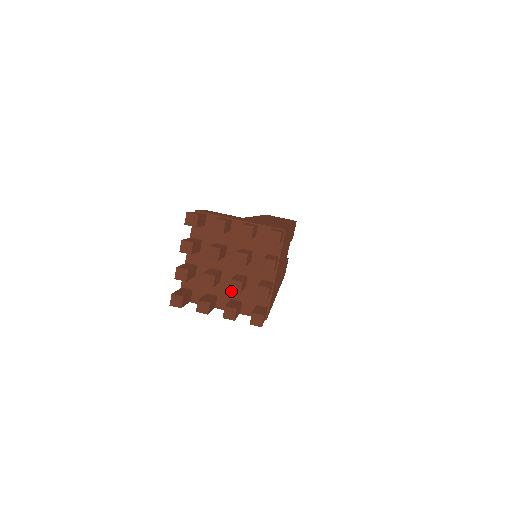
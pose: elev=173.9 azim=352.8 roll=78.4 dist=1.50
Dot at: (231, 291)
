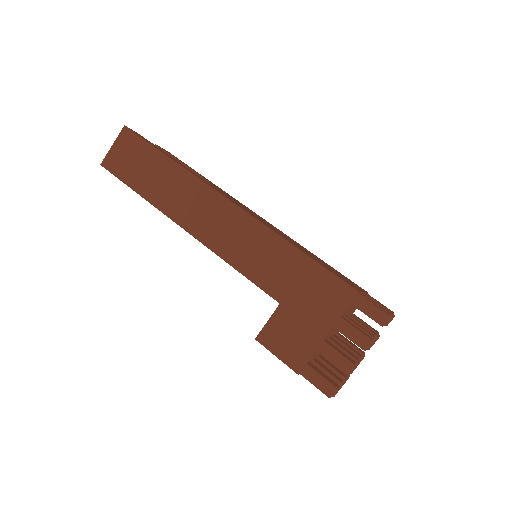
Dot at: occluded
